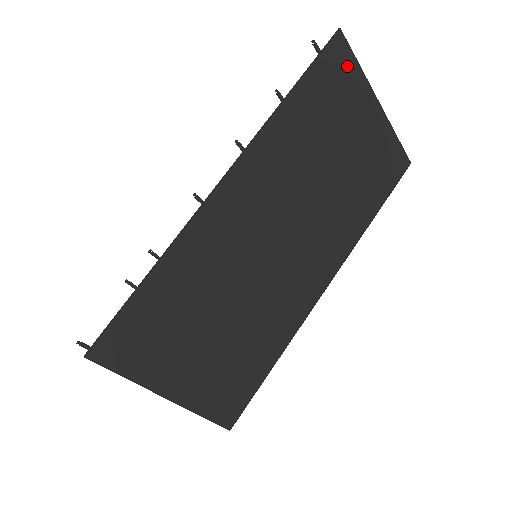
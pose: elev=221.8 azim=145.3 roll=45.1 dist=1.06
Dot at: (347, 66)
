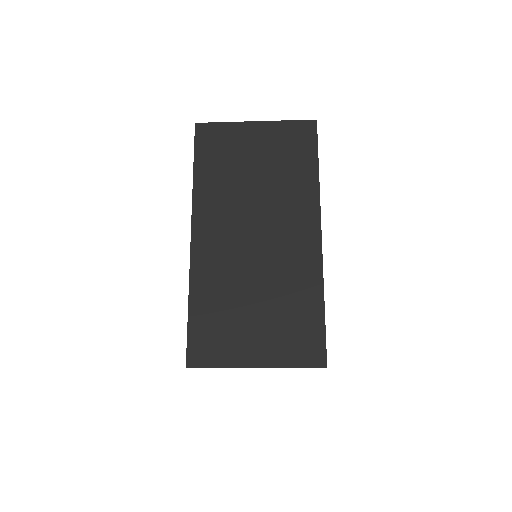
Dot at: (215, 131)
